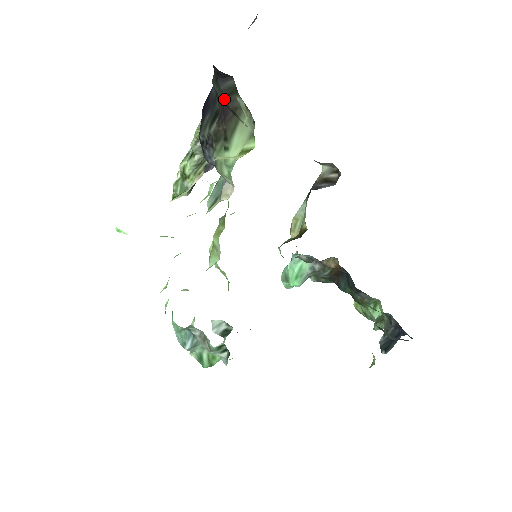
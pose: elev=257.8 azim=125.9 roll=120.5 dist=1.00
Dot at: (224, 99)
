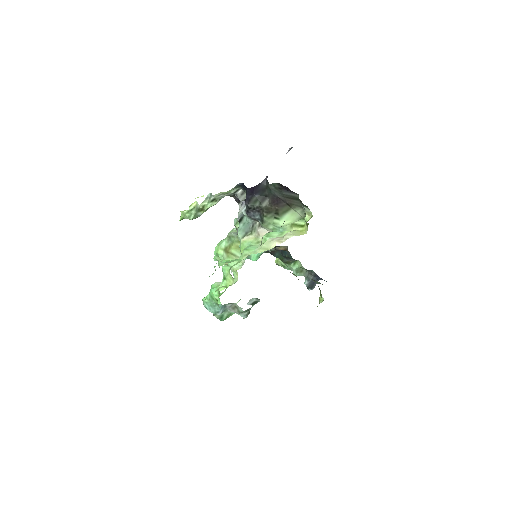
Dot at: (282, 197)
